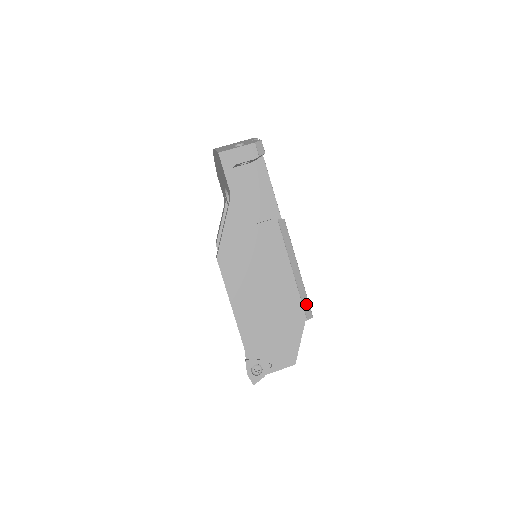
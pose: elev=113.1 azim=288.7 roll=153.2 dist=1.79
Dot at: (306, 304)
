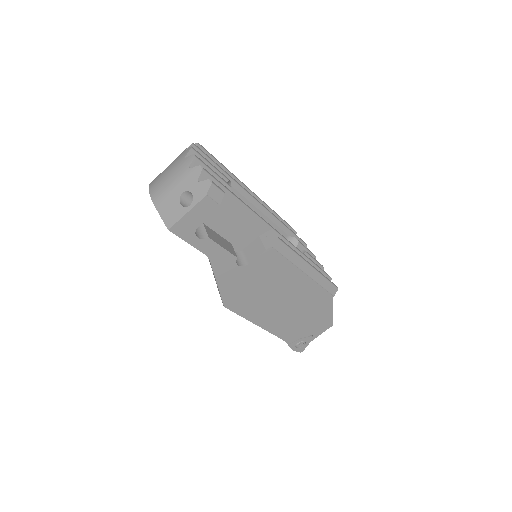
Dot at: (329, 286)
